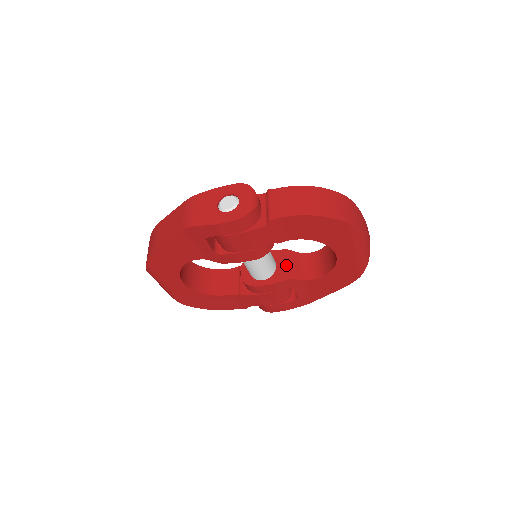
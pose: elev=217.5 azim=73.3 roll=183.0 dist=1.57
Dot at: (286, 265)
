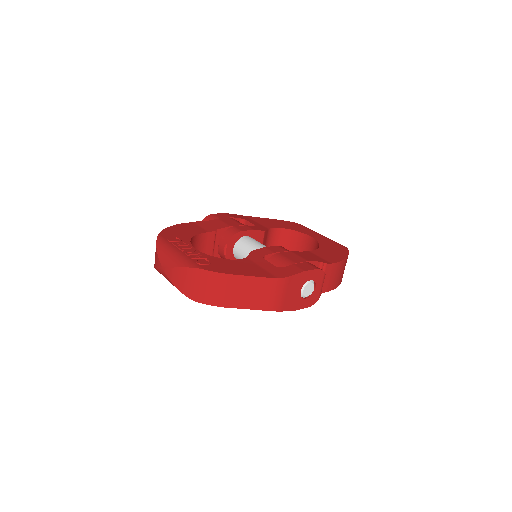
Dot at: occluded
